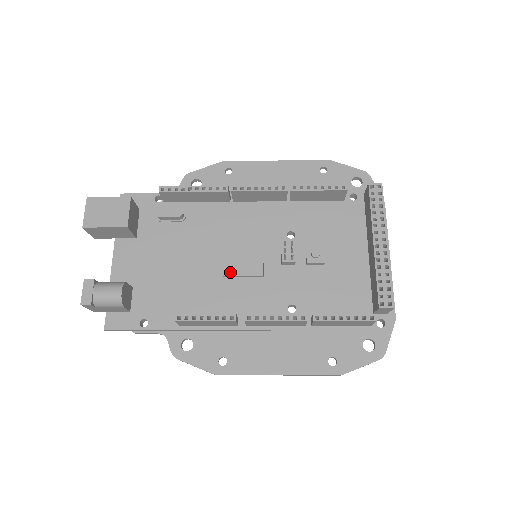
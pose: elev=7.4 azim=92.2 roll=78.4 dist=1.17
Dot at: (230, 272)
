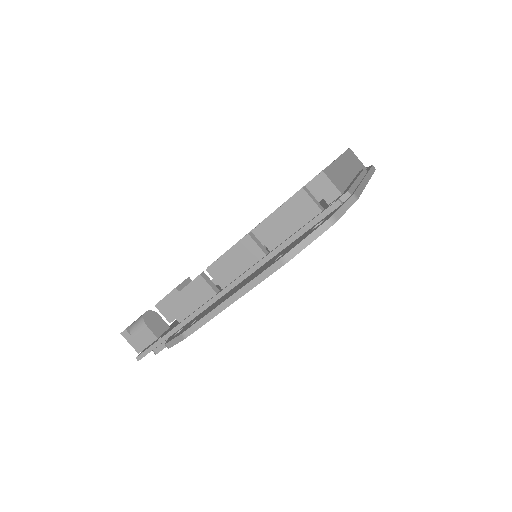
Dot at: occluded
